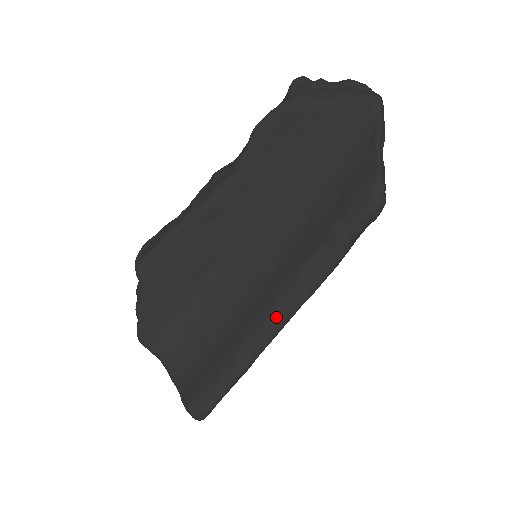
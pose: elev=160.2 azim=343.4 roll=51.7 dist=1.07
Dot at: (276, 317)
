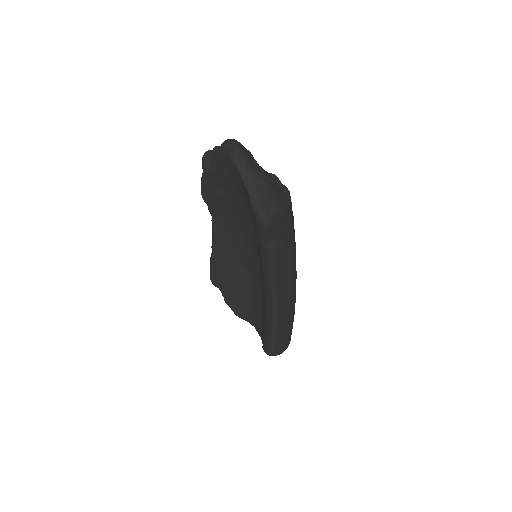
Dot at: (268, 295)
